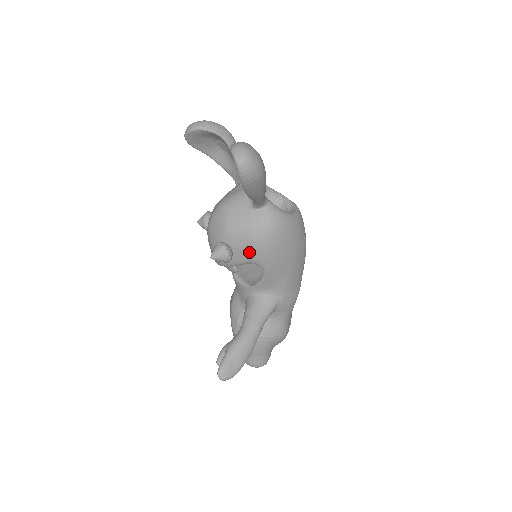
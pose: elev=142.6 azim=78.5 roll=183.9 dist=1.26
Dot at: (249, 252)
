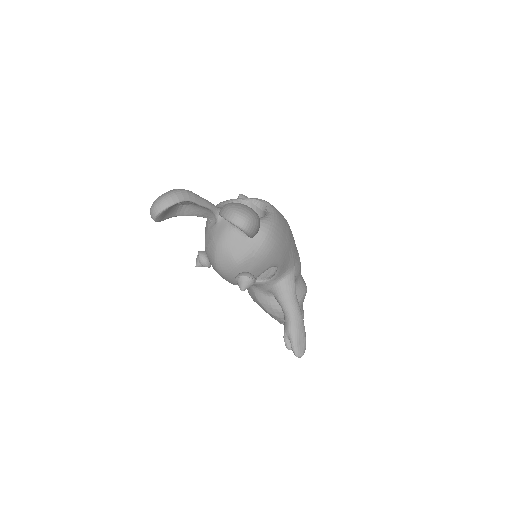
Dot at: (264, 265)
